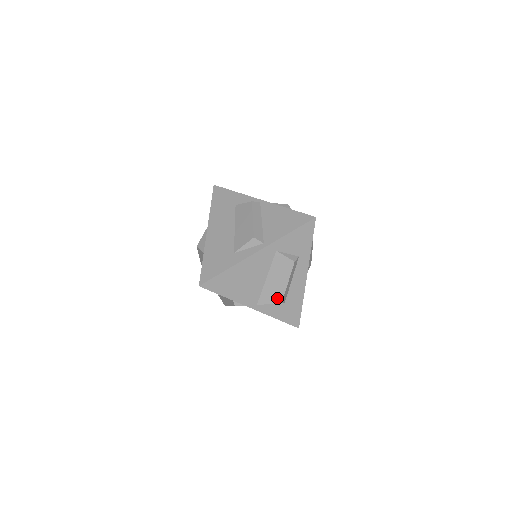
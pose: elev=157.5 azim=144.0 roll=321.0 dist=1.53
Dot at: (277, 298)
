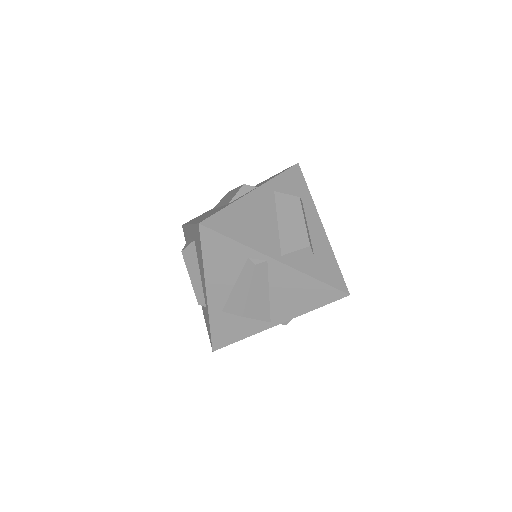
Dot at: (301, 241)
